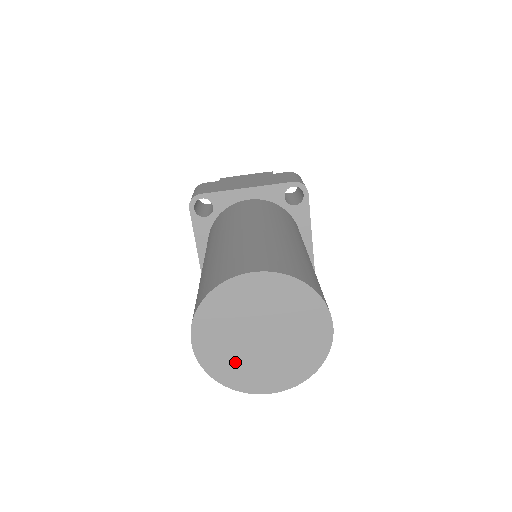
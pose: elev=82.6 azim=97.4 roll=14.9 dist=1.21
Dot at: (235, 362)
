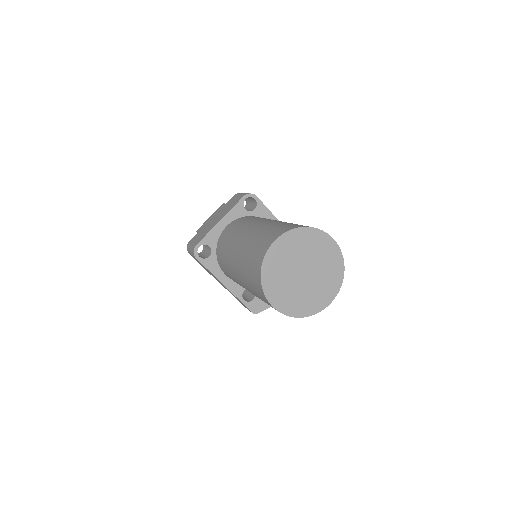
Dot at: (301, 299)
